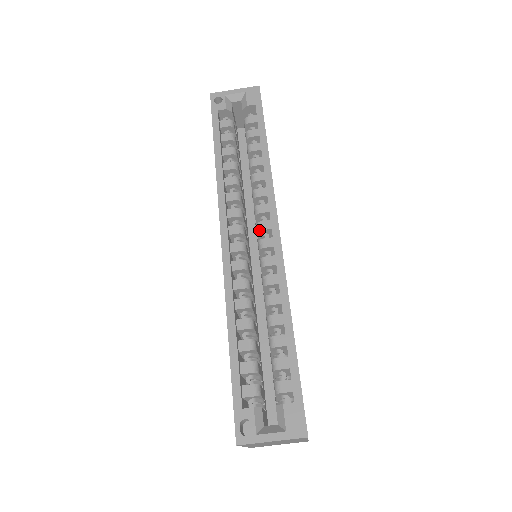
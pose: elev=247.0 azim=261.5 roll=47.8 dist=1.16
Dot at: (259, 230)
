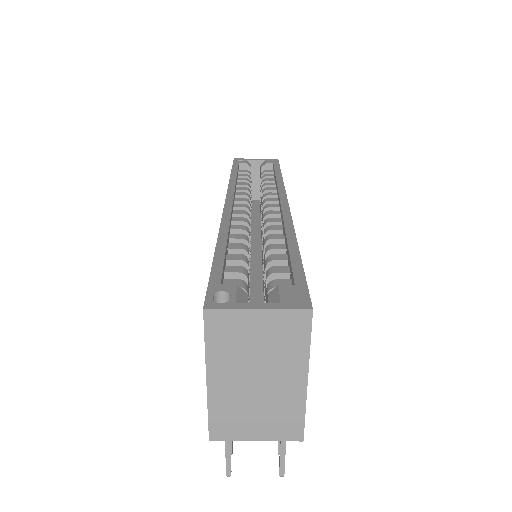
Dot at: (266, 207)
